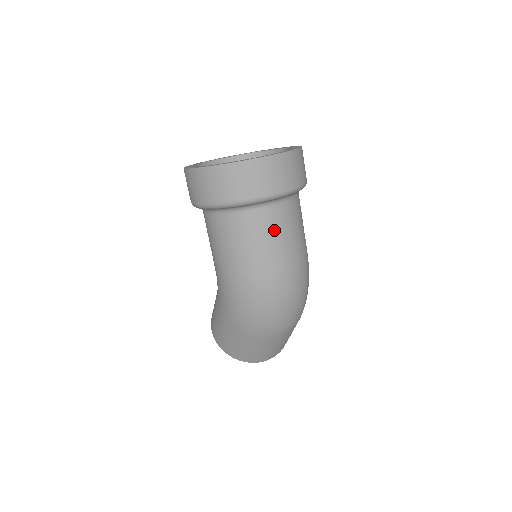
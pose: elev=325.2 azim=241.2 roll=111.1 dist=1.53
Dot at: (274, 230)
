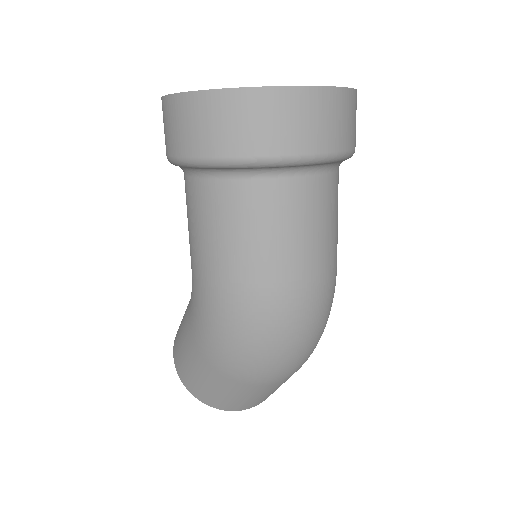
Dot at: (299, 217)
